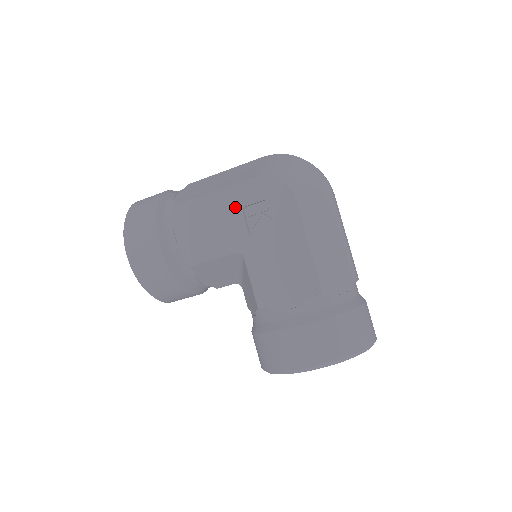
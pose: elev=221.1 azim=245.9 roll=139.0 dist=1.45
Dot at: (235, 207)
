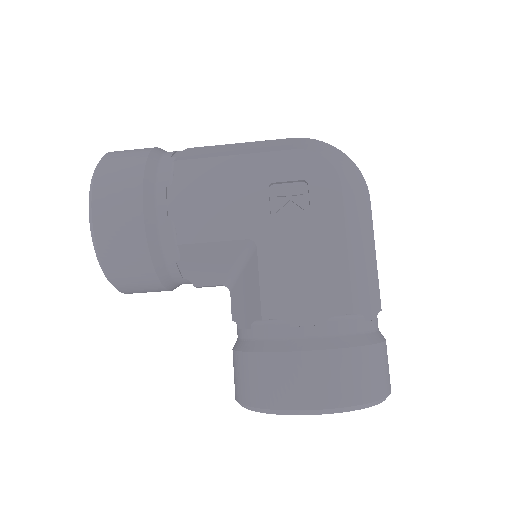
Dot at: (259, 180)
